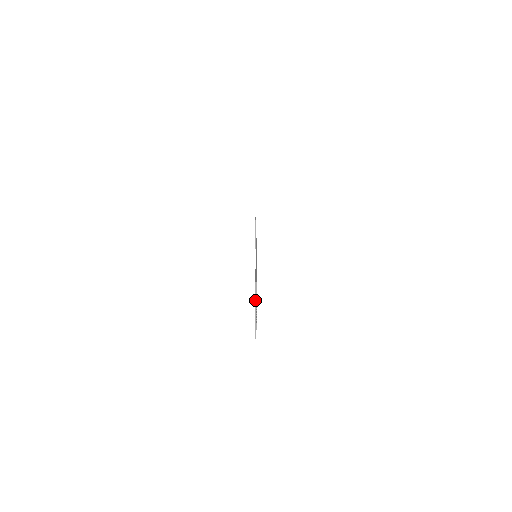
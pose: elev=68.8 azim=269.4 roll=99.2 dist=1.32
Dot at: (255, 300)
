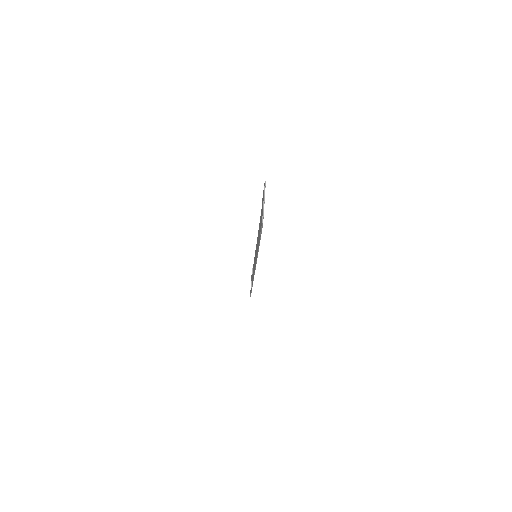
Dot at: (264, 194)
